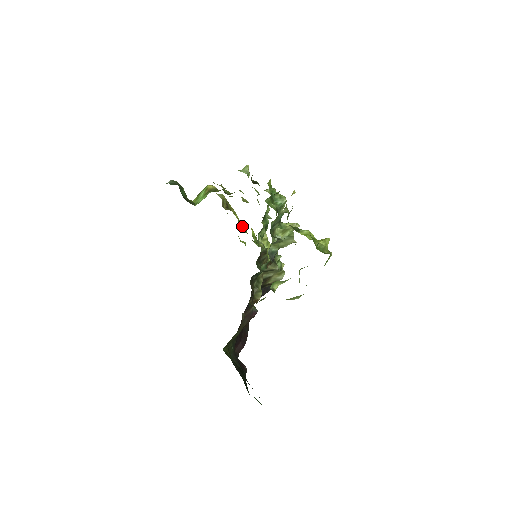
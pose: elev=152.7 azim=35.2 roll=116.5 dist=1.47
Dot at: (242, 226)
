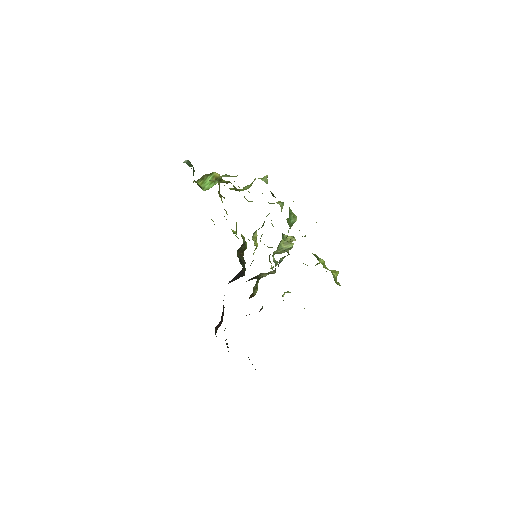
Dot at: (226, 213)
